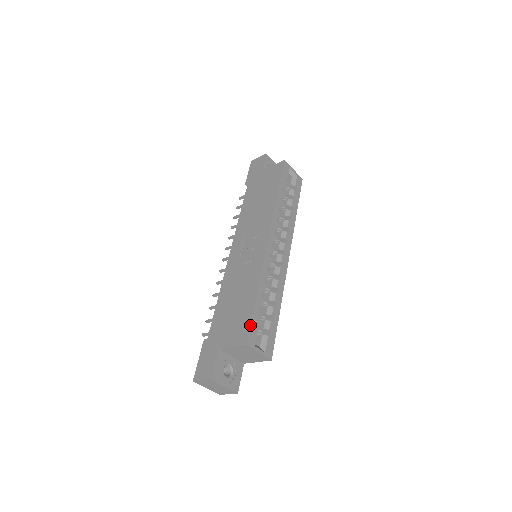
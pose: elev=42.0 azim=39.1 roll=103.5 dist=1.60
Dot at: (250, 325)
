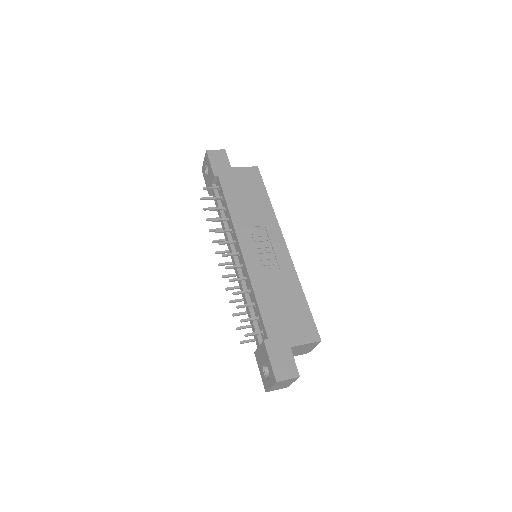
Dot at: (315, 324)
